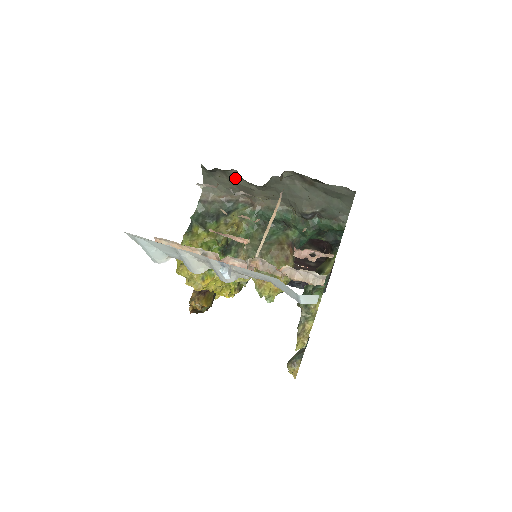
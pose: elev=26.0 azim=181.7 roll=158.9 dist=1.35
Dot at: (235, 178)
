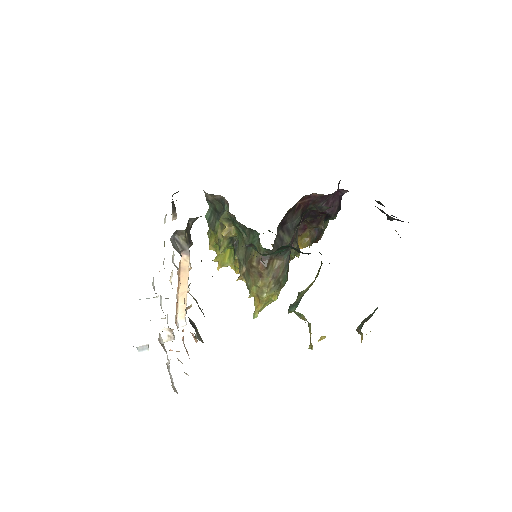
Dot at: occluded
